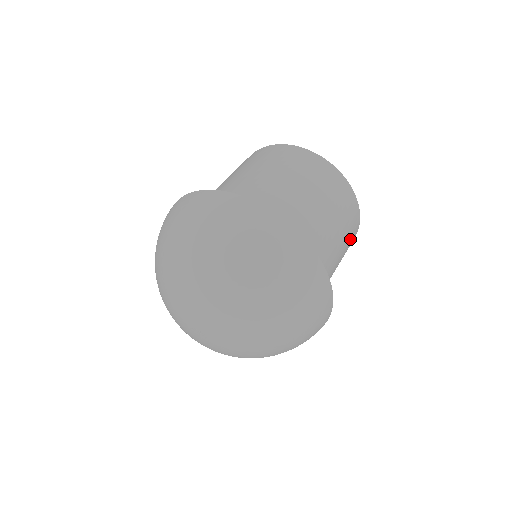
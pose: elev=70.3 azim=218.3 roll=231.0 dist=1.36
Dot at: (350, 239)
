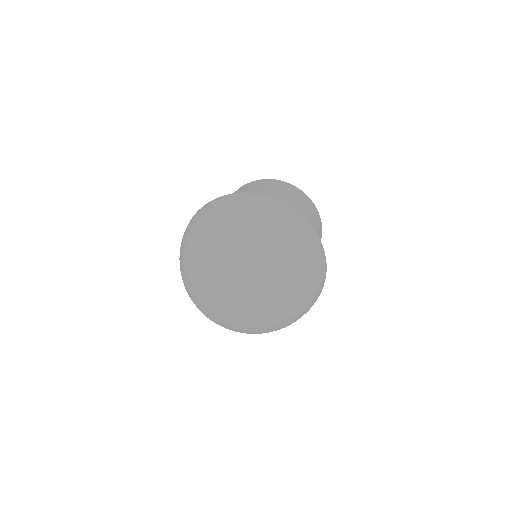
Dot at: (318, 227)
